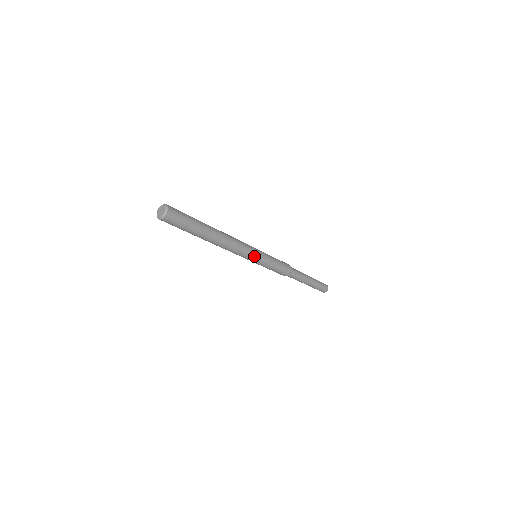
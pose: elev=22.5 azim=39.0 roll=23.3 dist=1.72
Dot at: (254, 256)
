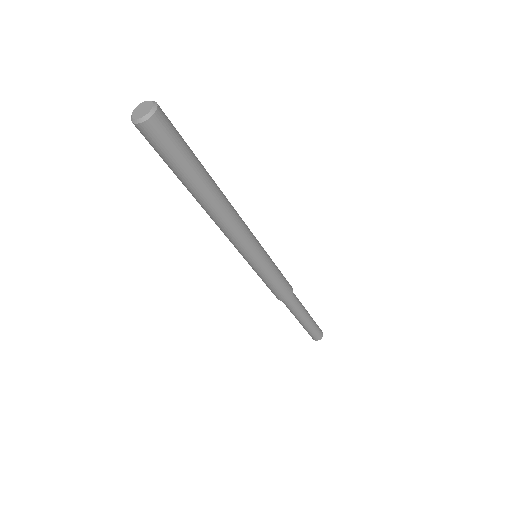
Dot at: (259, 244)
